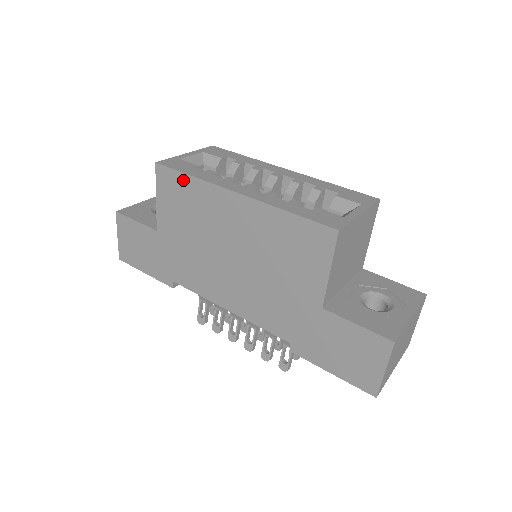
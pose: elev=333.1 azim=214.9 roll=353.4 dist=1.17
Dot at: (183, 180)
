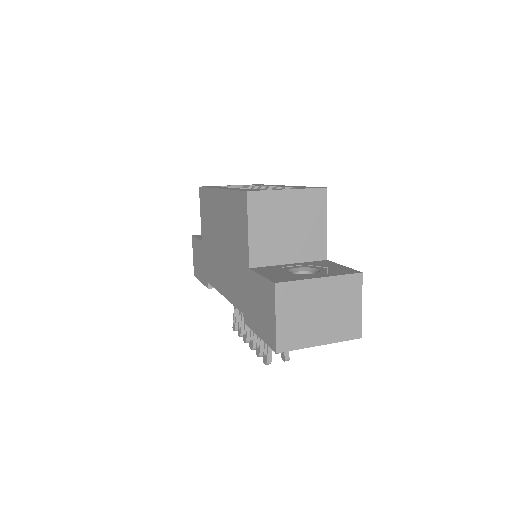
Dot at: (206, 193)
